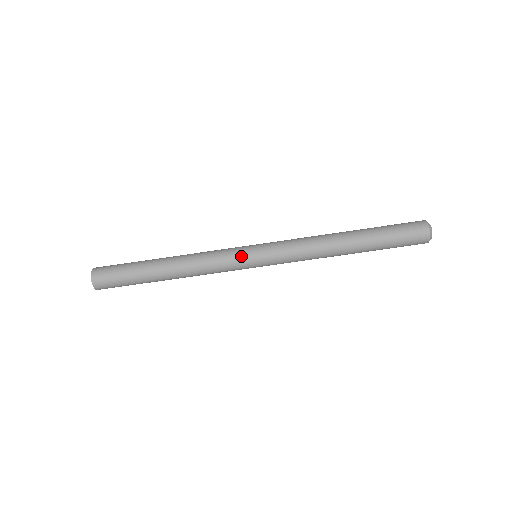
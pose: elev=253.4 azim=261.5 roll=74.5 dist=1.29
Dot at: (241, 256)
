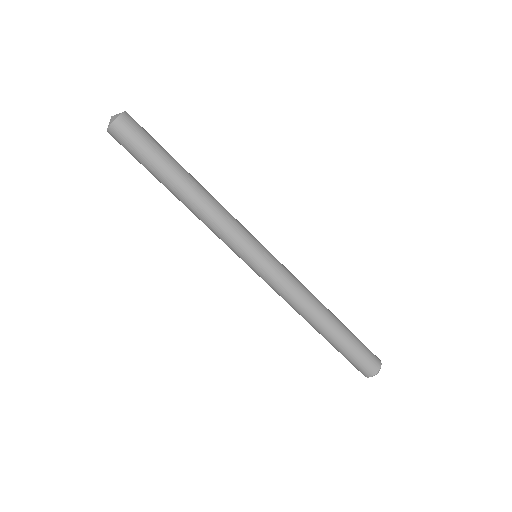
Dot at: (244, 250)
